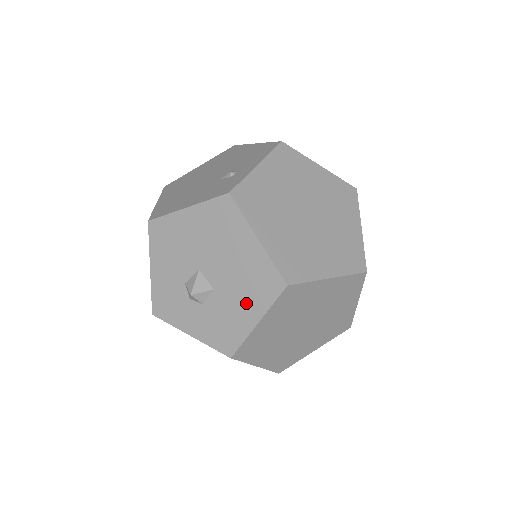
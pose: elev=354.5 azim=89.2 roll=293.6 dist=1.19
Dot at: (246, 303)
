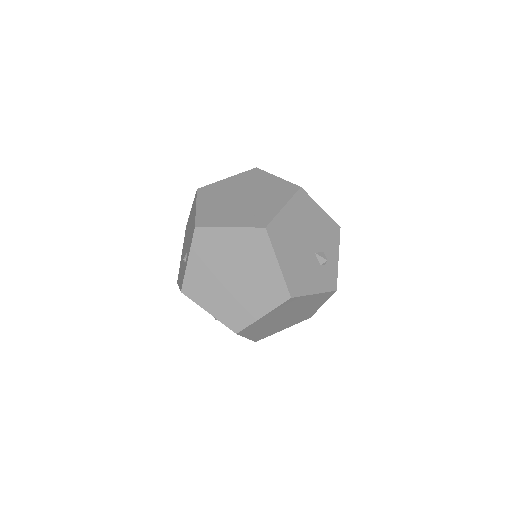
Dot at: occluded
